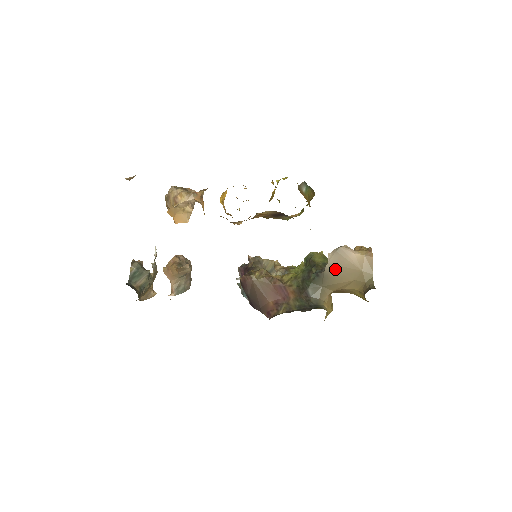
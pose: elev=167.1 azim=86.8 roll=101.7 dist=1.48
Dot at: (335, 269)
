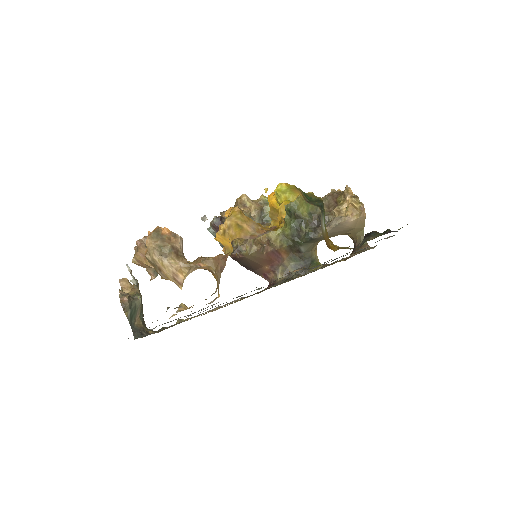
Dot at: (330, 234)
